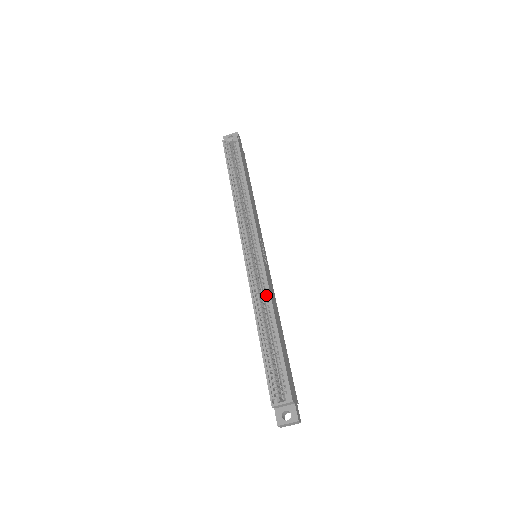
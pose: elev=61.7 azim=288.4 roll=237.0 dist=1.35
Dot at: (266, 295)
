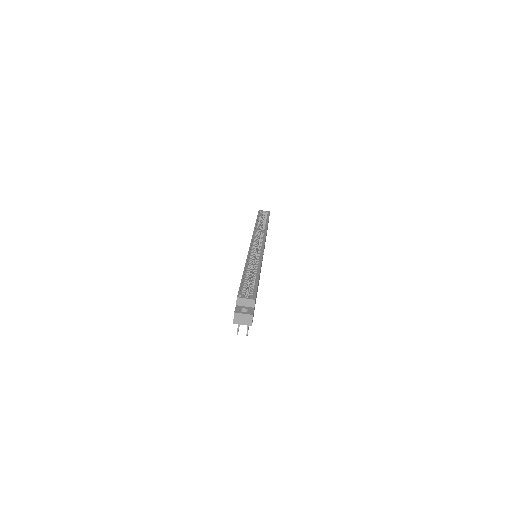
Dot at: (258, 261)
